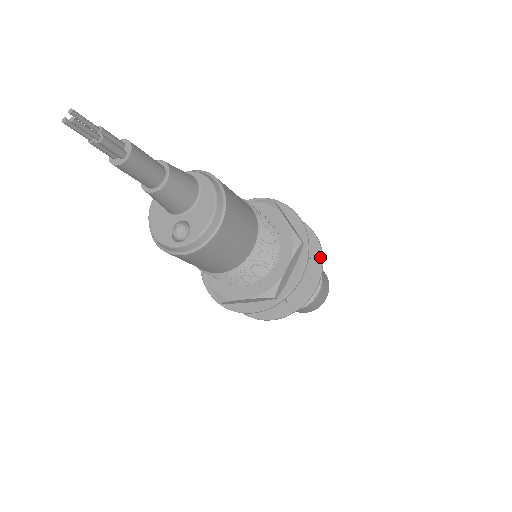
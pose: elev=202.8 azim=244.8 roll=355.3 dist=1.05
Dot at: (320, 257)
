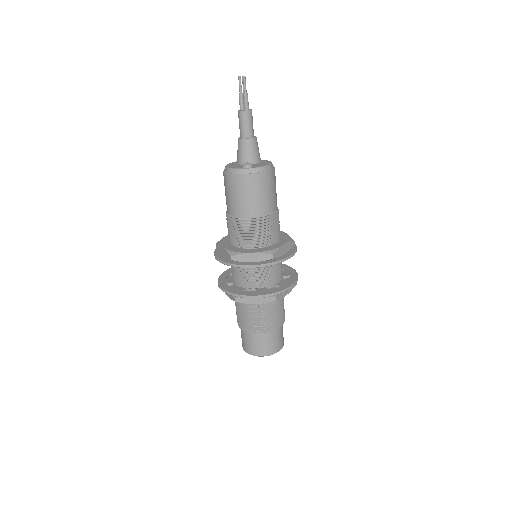
Dot at: (296, 275)
